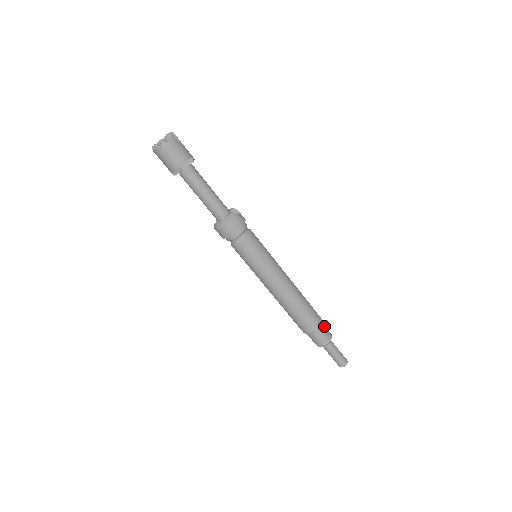
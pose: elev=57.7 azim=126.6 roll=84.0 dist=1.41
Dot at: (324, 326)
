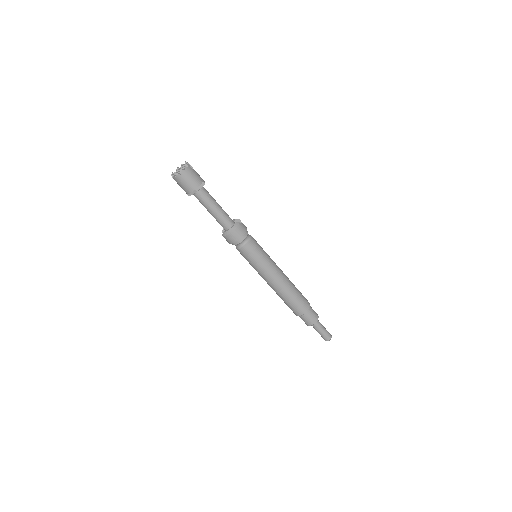
Dot at: occluded
